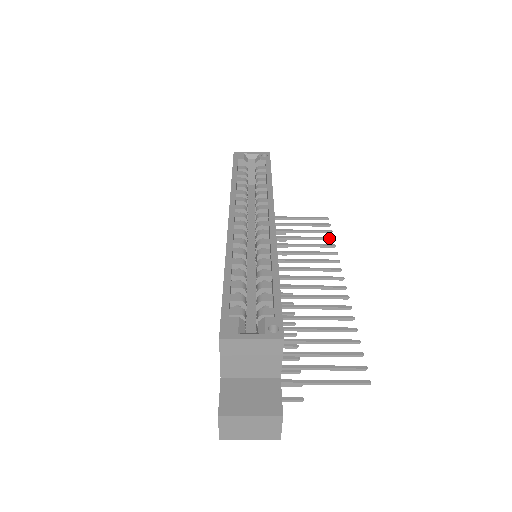
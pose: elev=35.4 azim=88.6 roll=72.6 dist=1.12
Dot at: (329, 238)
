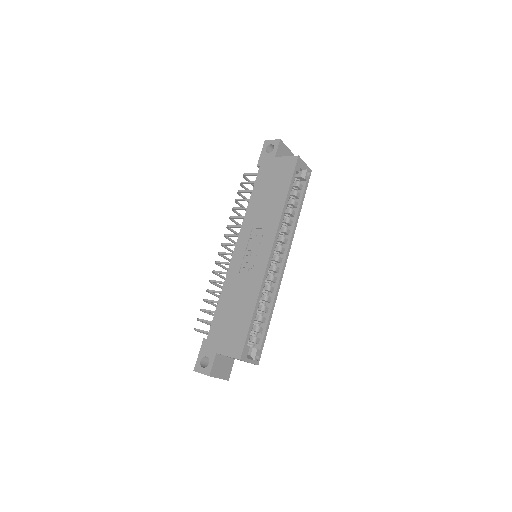
Dot at: occluded
